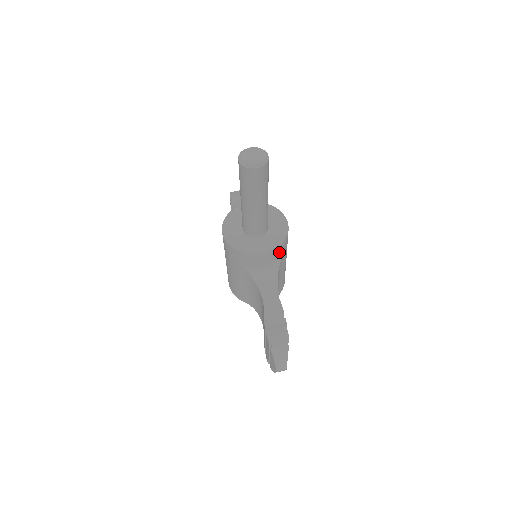
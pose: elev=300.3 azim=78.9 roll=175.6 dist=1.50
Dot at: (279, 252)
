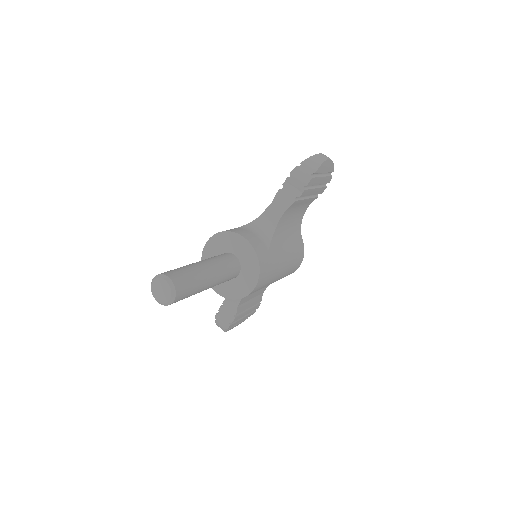
Dot at: occluded
